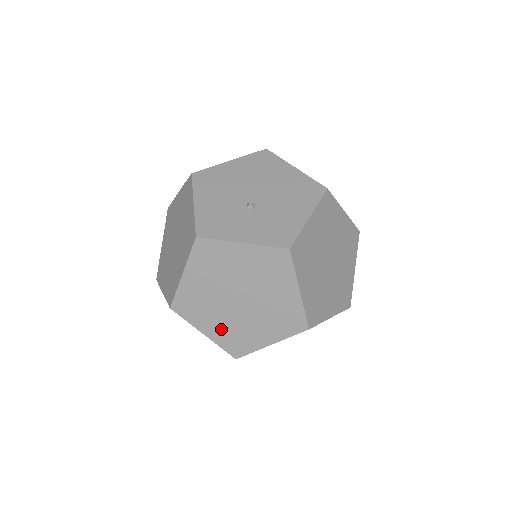
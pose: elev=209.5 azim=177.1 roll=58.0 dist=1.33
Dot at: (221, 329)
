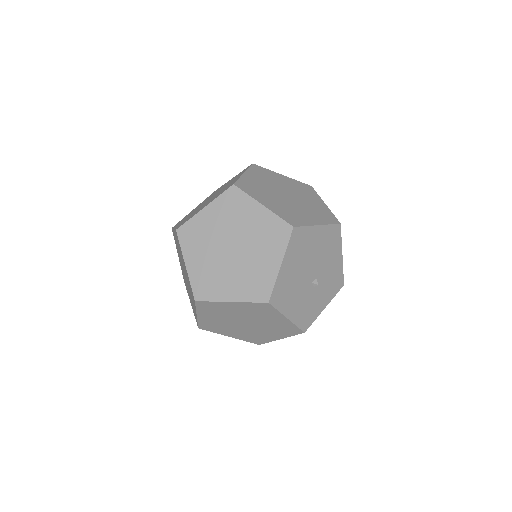
Dot at: occluded
